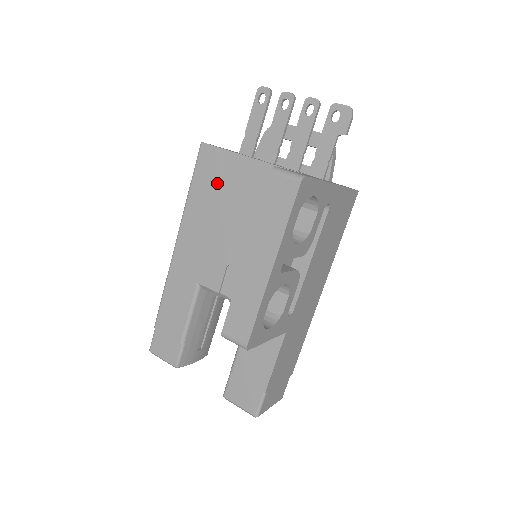
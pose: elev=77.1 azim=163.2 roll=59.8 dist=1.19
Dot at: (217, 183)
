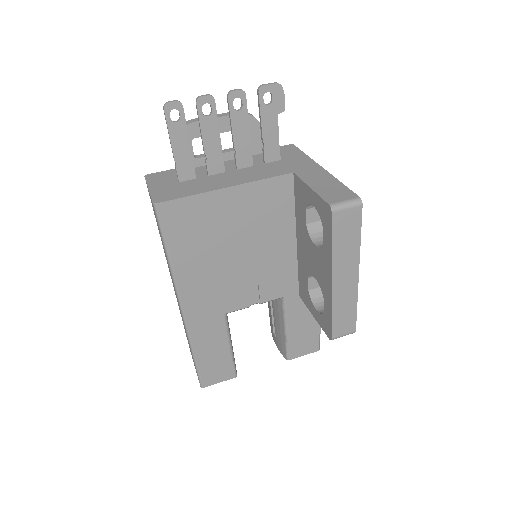
Dot at: (199, 229)
